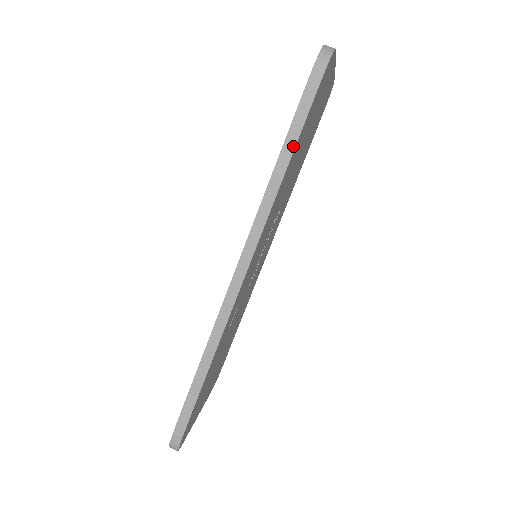
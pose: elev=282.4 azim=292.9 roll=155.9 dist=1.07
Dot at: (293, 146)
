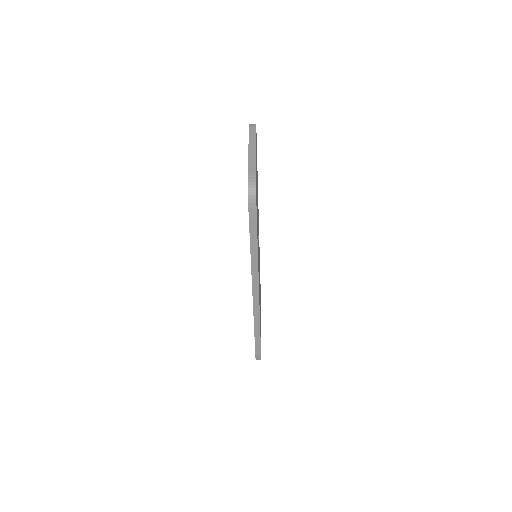
Dot at: (256, 242)
